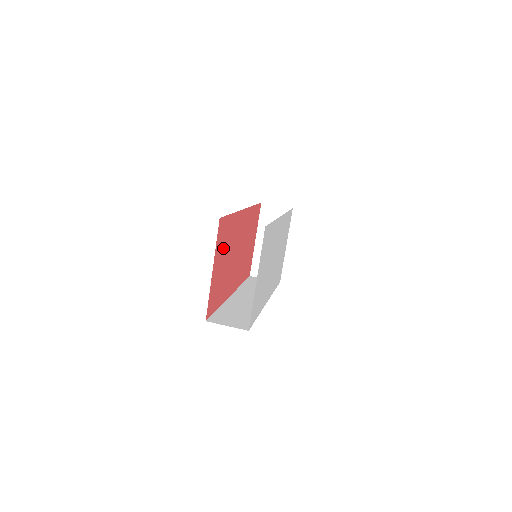
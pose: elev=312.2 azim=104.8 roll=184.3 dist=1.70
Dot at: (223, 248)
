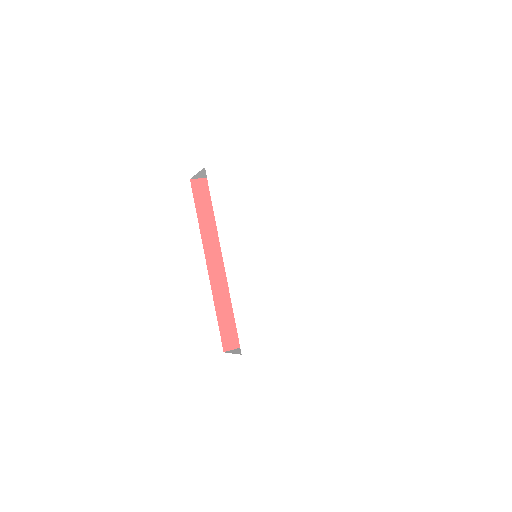
Dot at: occluded
